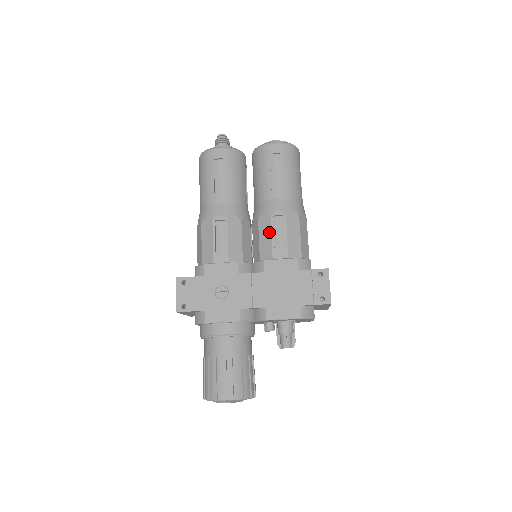
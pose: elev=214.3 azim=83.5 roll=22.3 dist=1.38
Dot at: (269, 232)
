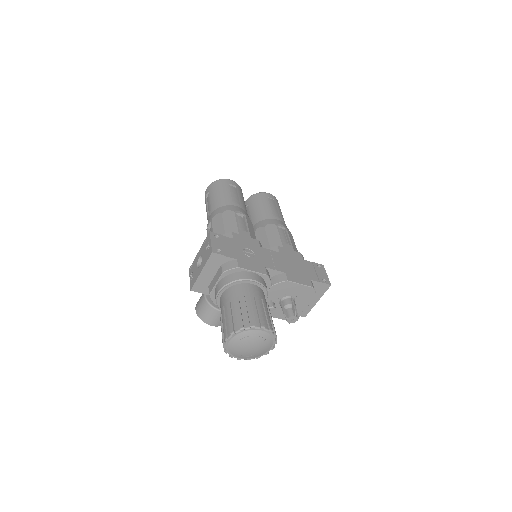
Dot at: (277, 233)
